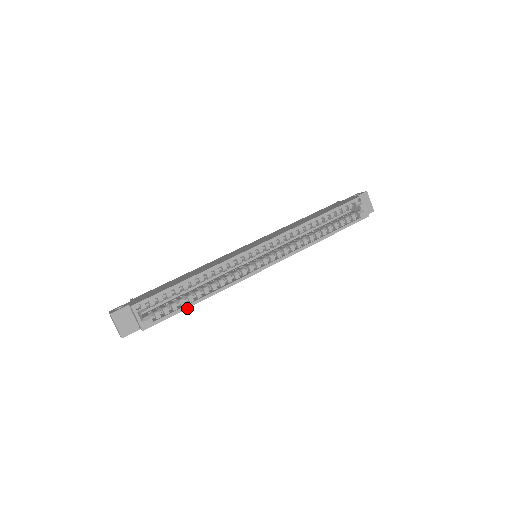
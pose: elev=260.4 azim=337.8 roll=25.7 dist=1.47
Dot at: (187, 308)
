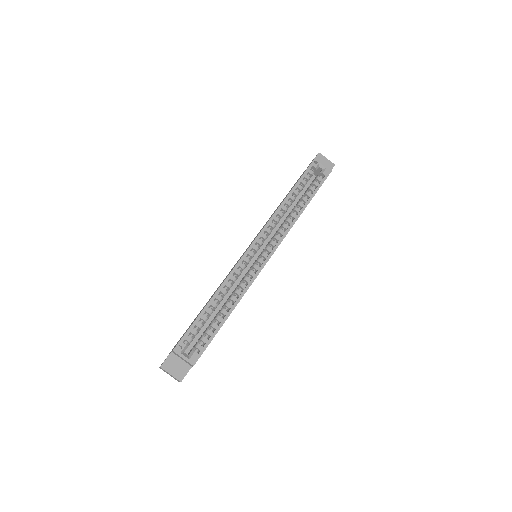
Dot at: occluded
